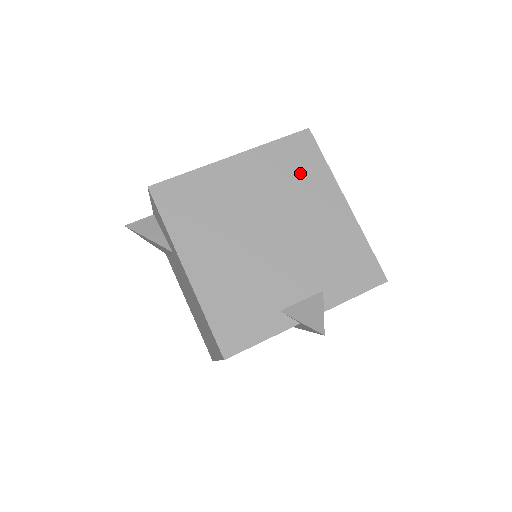
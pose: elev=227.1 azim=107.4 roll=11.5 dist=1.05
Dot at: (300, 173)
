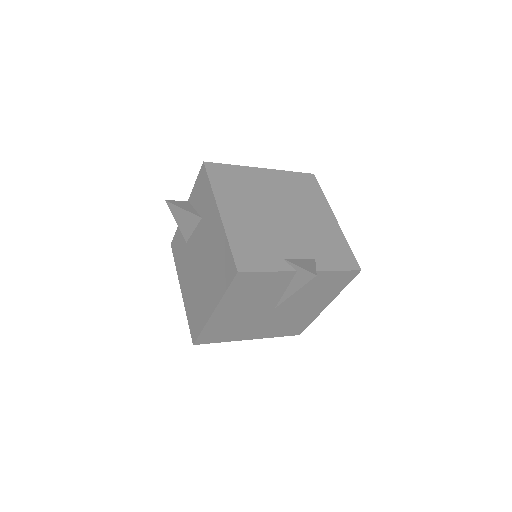
Dot at: (306, 192)
